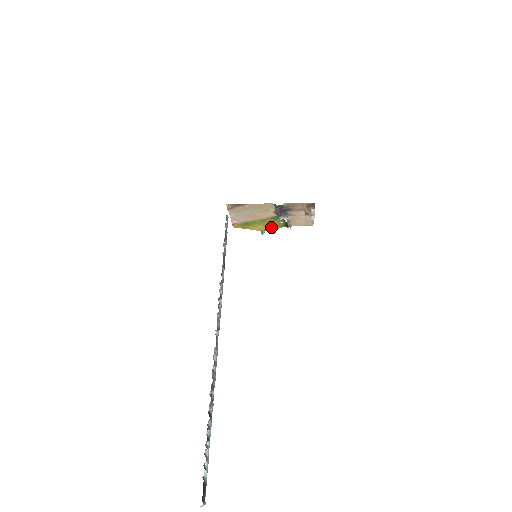
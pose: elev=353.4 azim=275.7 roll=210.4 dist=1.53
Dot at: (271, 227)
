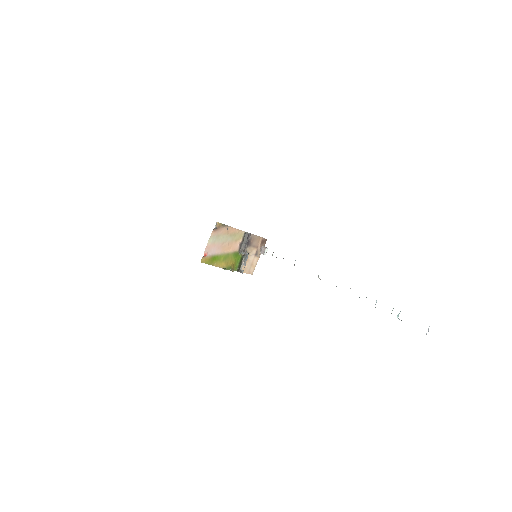
Dot at: (231, 265)
